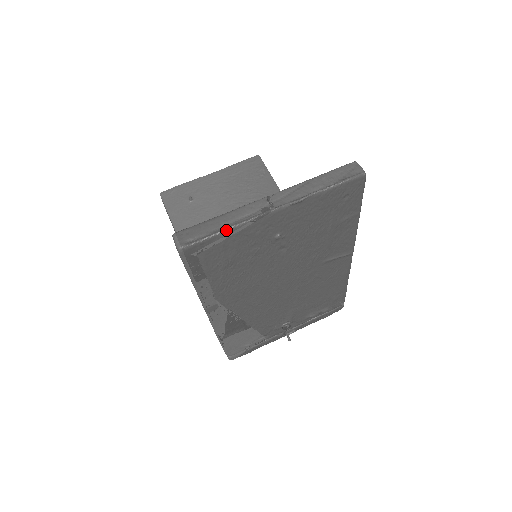
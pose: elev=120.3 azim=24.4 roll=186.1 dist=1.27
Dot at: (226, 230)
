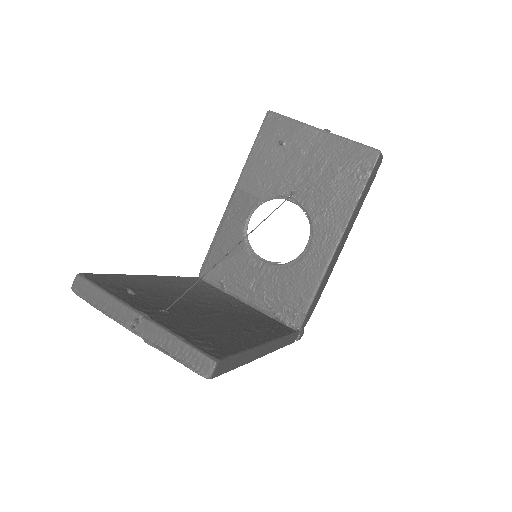
Dot at: (99, 310)
